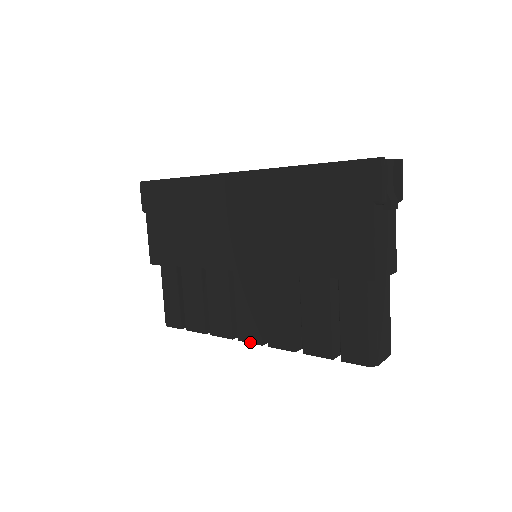
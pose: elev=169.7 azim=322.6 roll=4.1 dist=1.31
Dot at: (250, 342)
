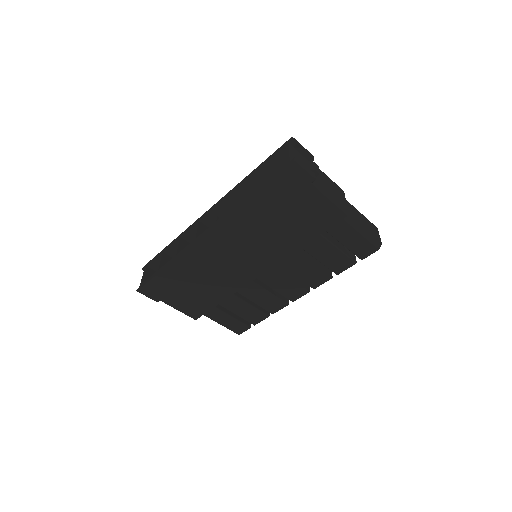
Dot at: occluded
